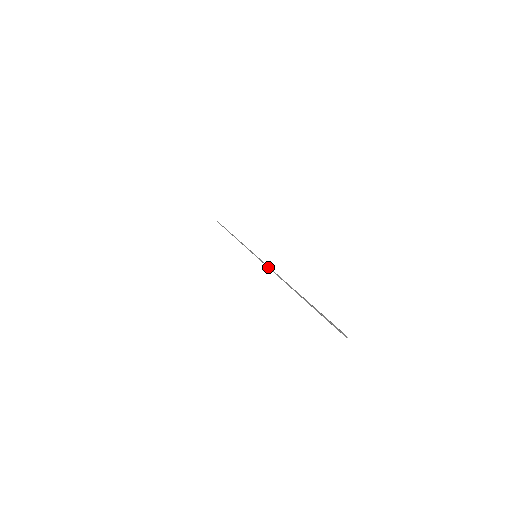
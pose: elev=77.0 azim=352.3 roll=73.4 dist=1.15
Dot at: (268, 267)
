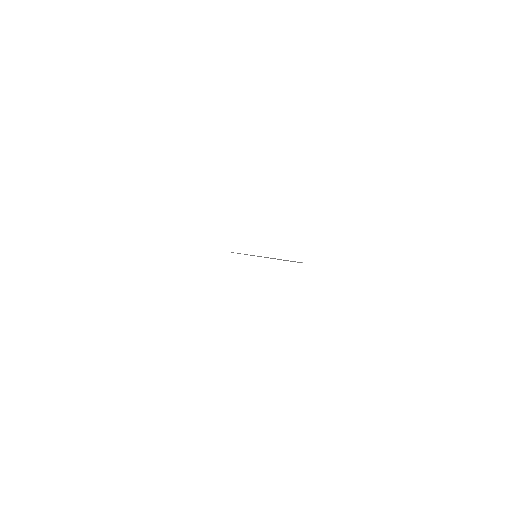
Dot at: occluded
